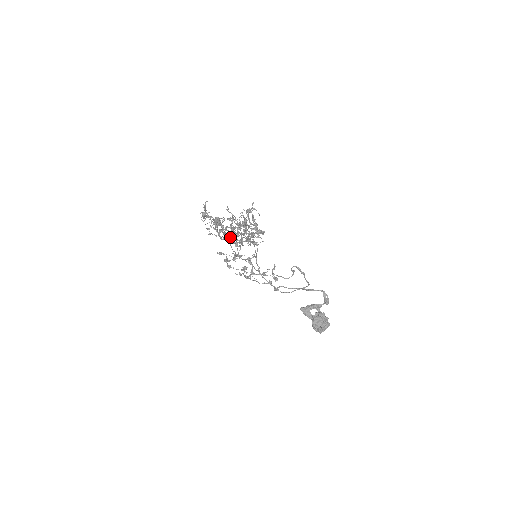
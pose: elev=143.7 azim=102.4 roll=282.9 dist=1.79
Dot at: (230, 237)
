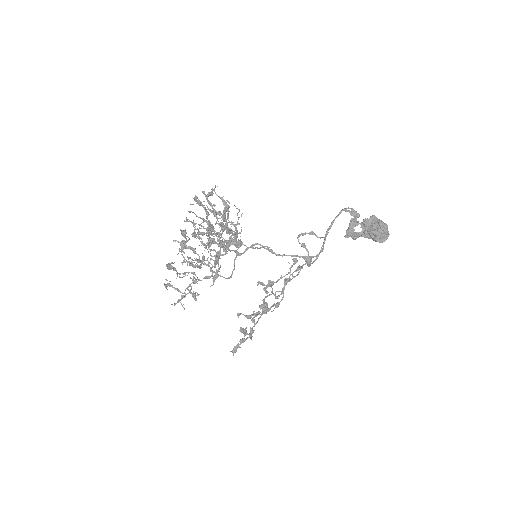
Dot at: (210, 239)
